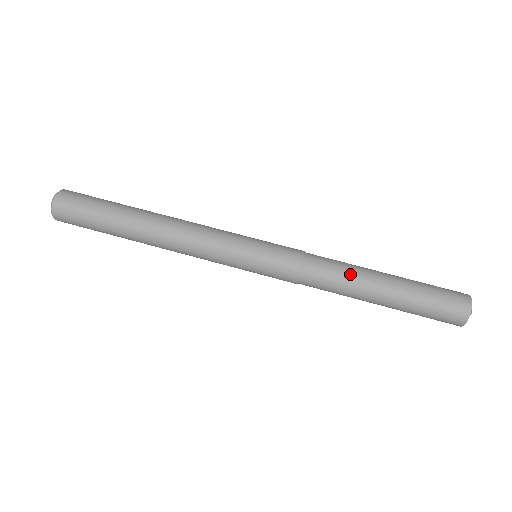
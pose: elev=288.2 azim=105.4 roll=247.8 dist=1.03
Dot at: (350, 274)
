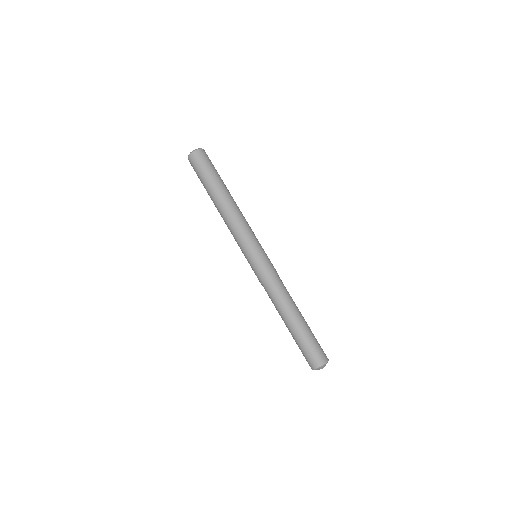
Dot at: (291, 299)
